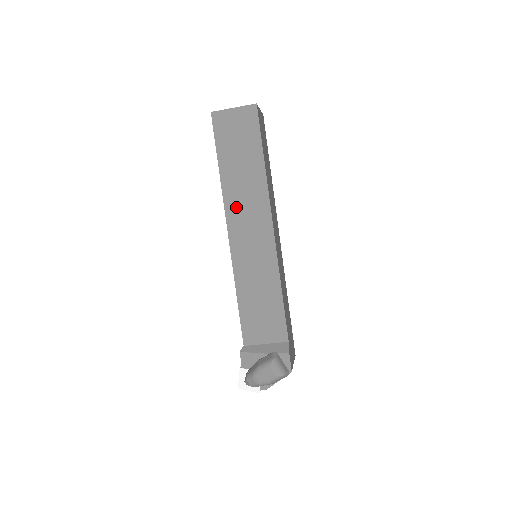
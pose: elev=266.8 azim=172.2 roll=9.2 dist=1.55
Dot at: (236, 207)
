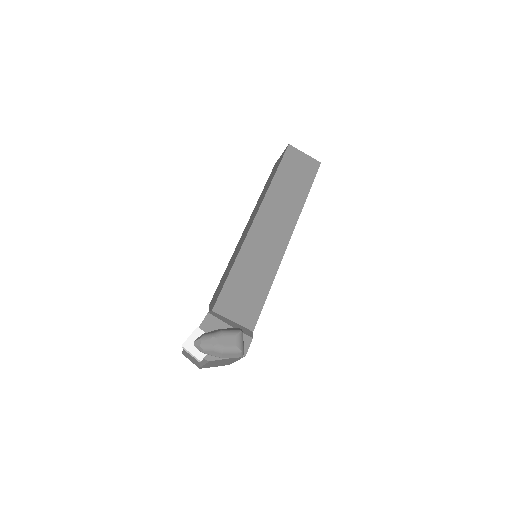
Dot at: (271, 208)
